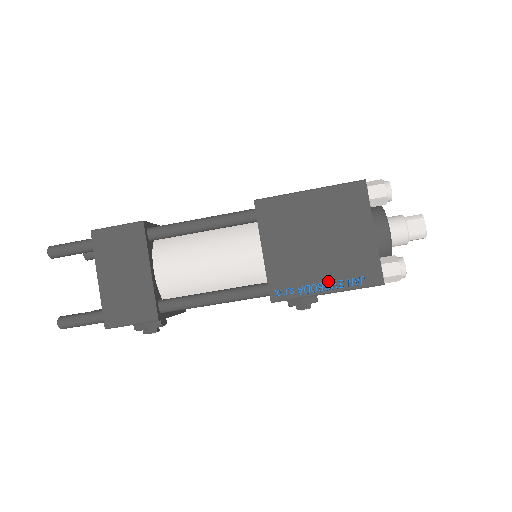
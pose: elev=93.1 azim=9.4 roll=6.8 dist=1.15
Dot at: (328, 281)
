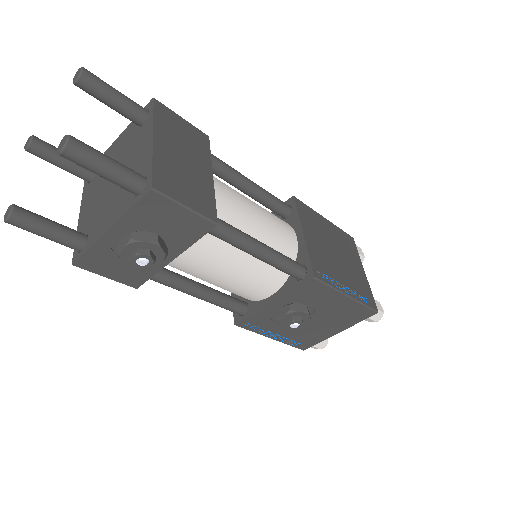
Dot at: (348, 287)
